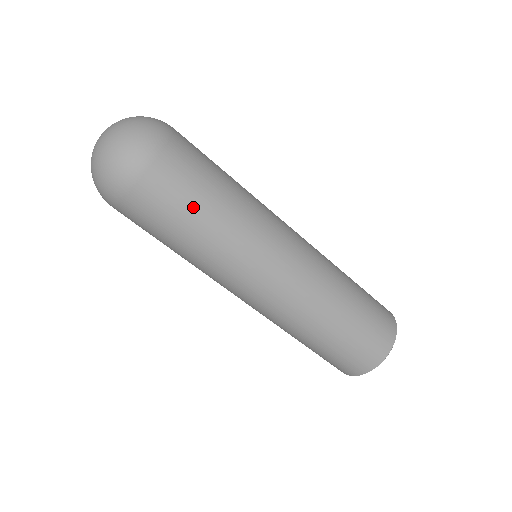
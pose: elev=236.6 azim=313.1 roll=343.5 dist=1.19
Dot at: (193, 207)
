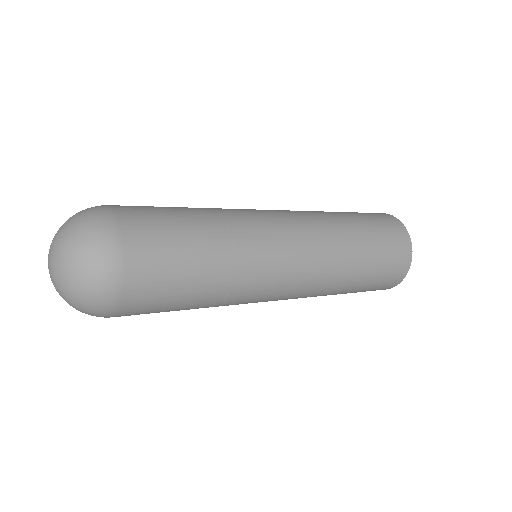
Dot at: (174, 310)
